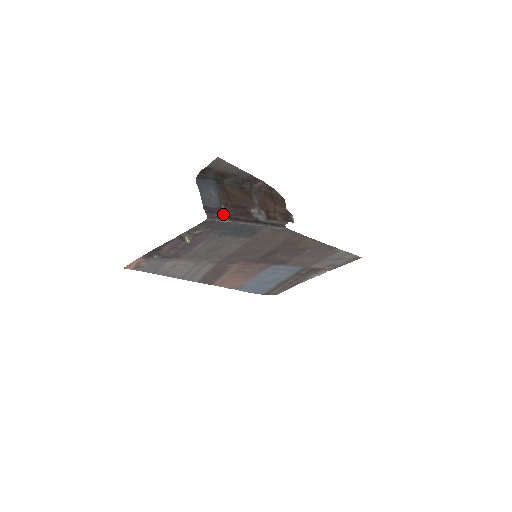
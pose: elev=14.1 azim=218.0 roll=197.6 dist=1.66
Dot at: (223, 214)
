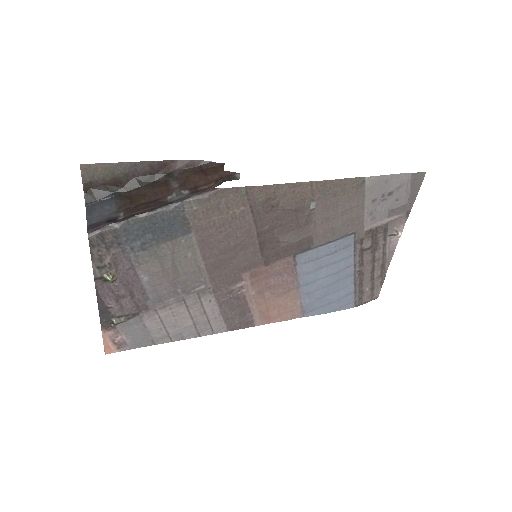
Dot at: (117, 220)
